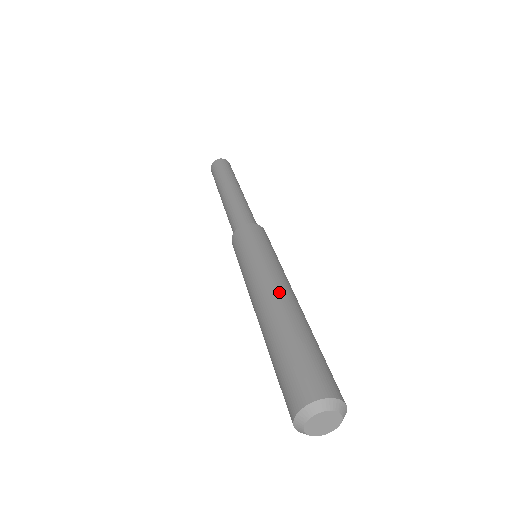
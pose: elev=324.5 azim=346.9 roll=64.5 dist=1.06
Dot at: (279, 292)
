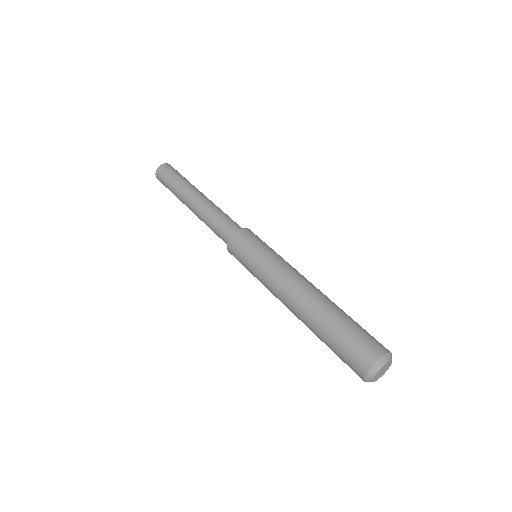
Dot at: (303, 287)
